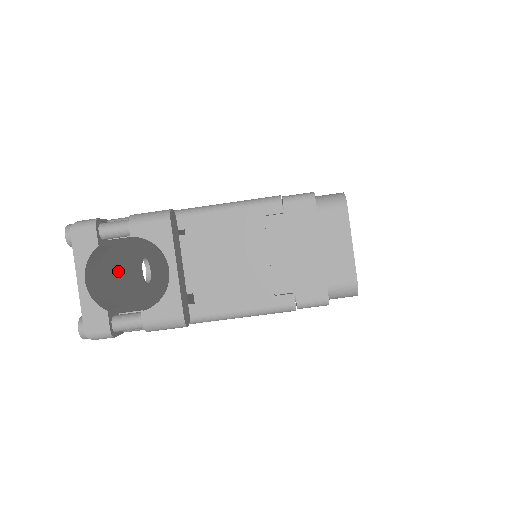
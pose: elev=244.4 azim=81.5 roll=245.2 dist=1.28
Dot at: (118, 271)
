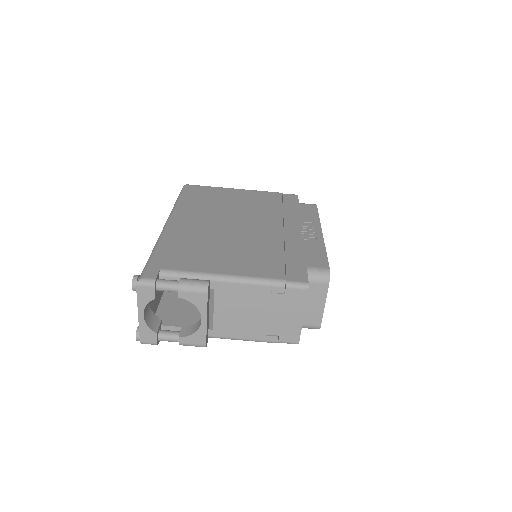
Dot at: occluded
